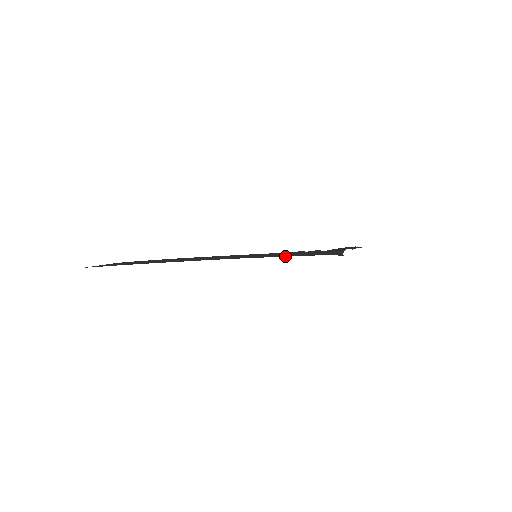
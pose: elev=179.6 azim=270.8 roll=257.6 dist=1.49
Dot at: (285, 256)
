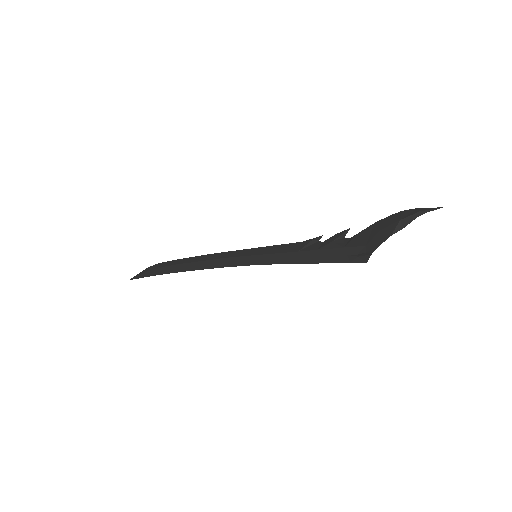
Dot at: (287, 260)
